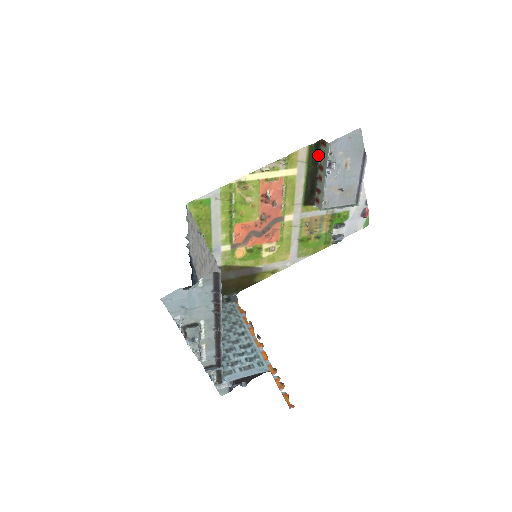
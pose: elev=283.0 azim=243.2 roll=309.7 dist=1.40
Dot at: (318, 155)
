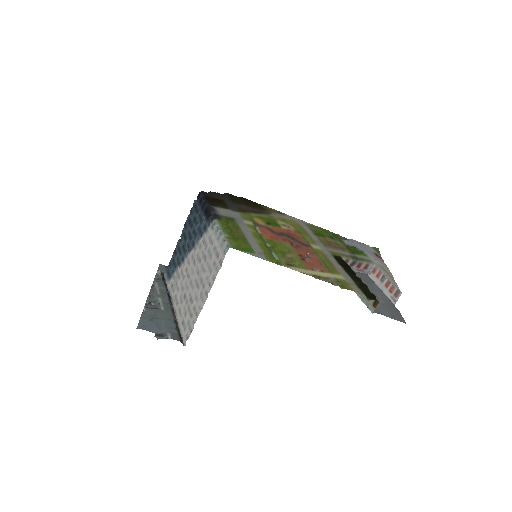
Dot at: (369, 290)
